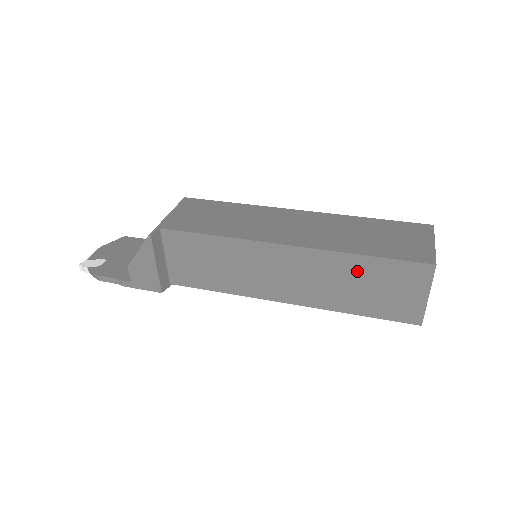
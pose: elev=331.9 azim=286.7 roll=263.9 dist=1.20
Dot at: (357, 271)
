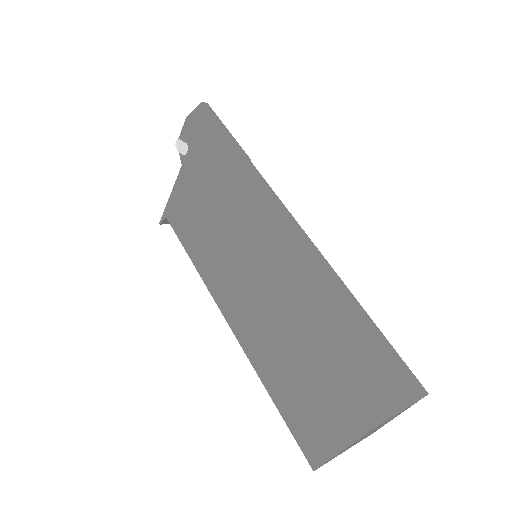
Dot at: occluded
